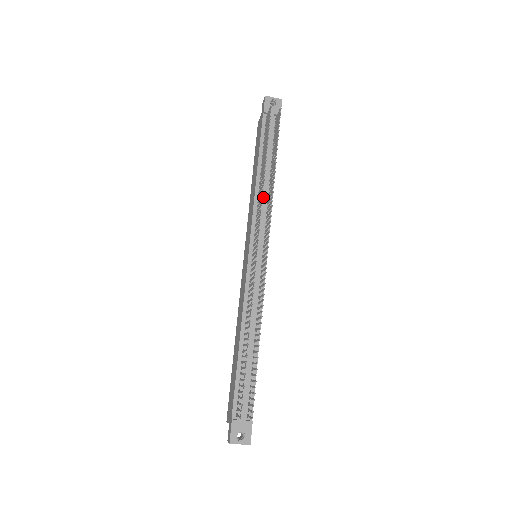
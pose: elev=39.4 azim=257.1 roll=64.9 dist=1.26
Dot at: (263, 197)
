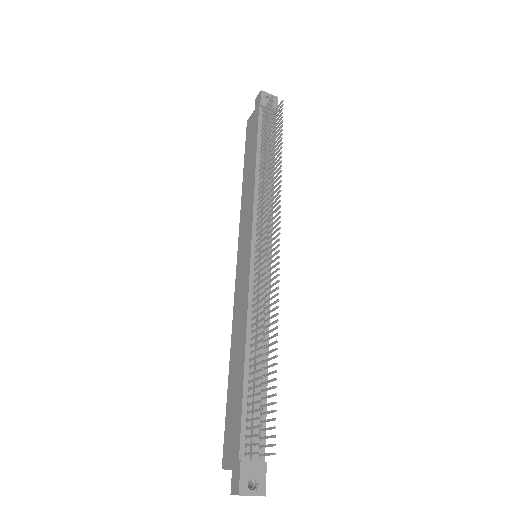
Dot at: (264, 190)
